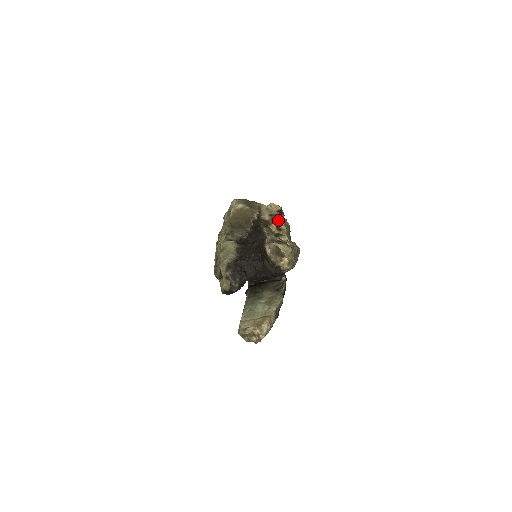
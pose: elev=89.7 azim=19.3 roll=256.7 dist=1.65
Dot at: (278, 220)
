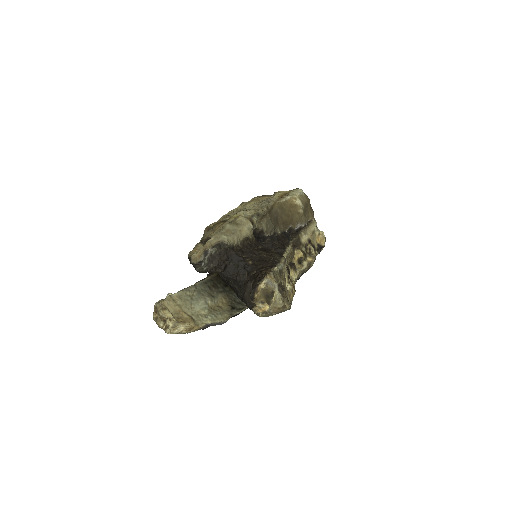
Dot at: (309, 252)
